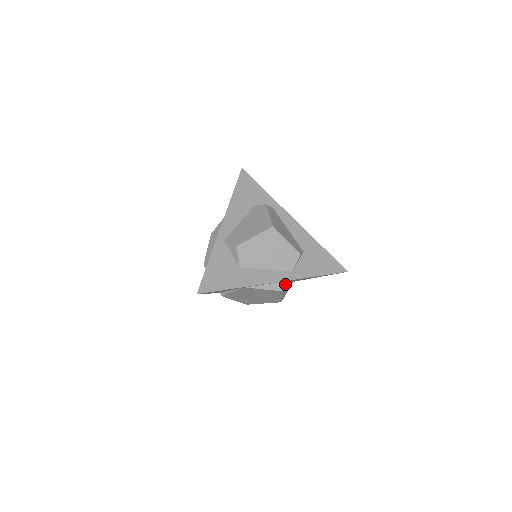
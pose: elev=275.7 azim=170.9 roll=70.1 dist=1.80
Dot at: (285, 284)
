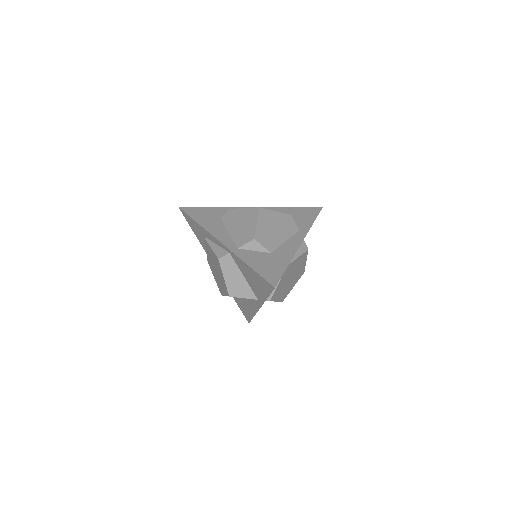
Dot at: (304, 243)
